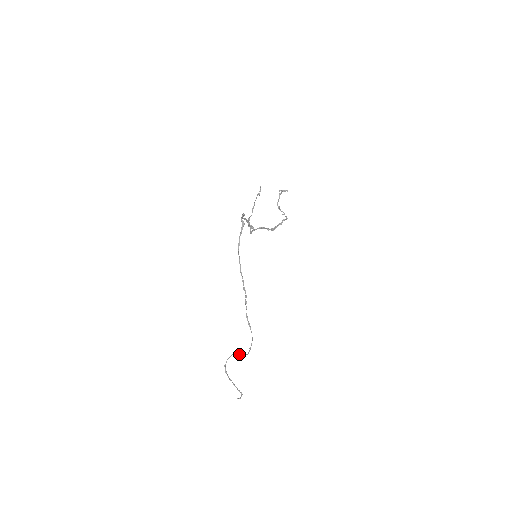
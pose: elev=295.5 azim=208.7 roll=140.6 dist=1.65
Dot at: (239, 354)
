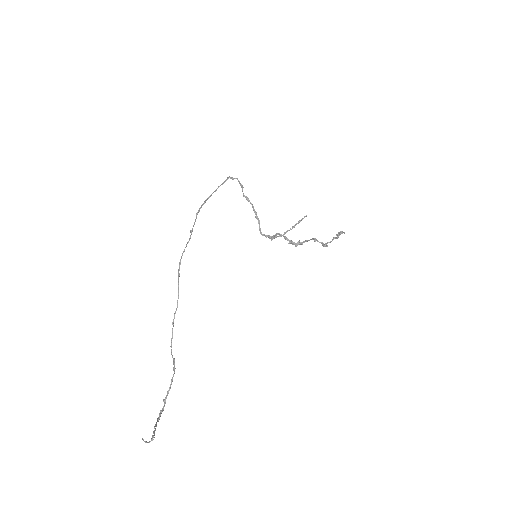
Dot at: (174, 360)
